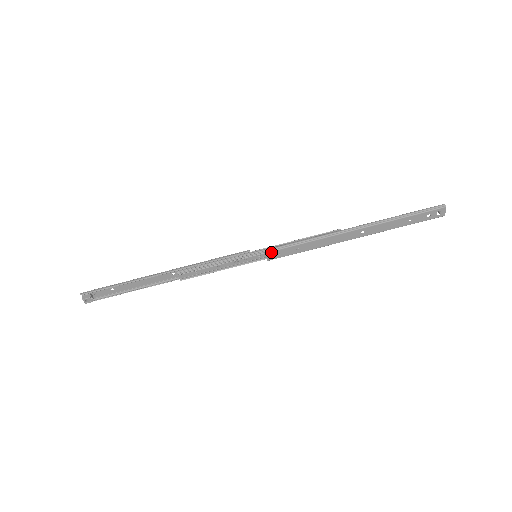
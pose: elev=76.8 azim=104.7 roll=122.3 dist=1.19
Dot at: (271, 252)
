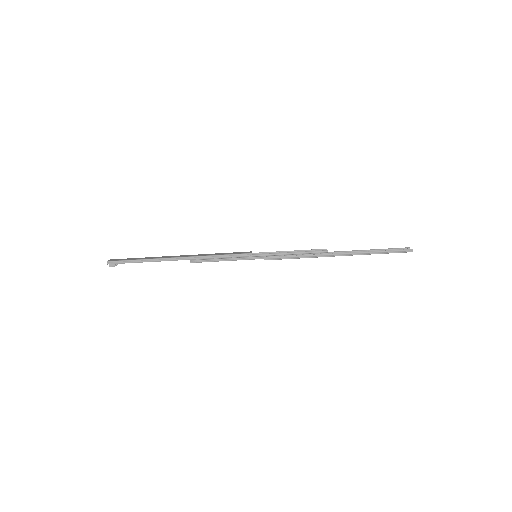
Dot at: occluded
